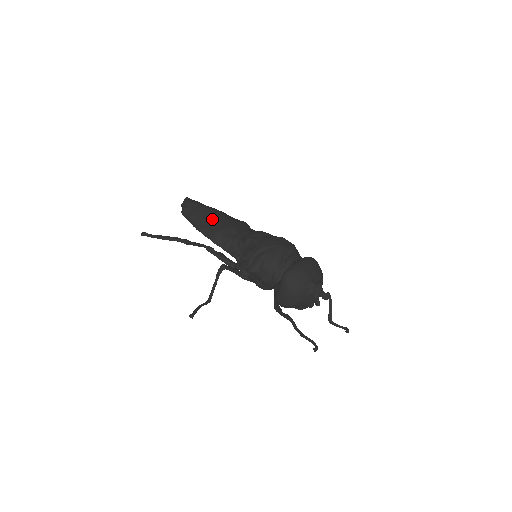
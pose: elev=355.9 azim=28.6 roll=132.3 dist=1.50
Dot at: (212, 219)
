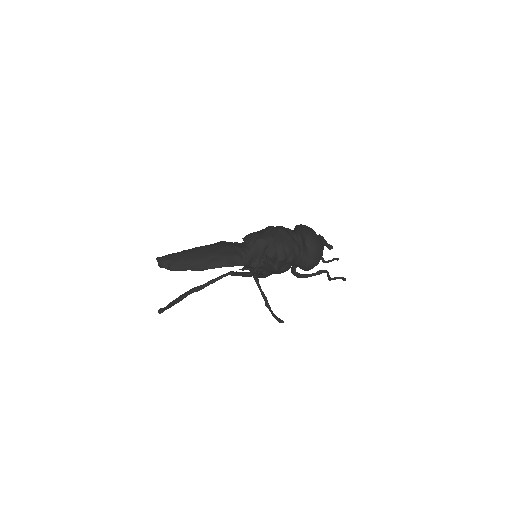
Dot at: (207, 253)
